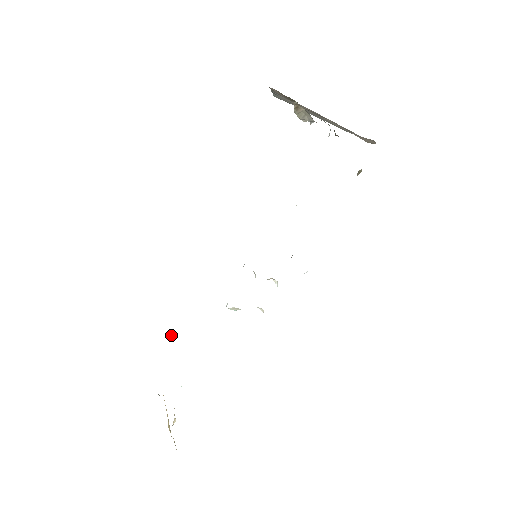
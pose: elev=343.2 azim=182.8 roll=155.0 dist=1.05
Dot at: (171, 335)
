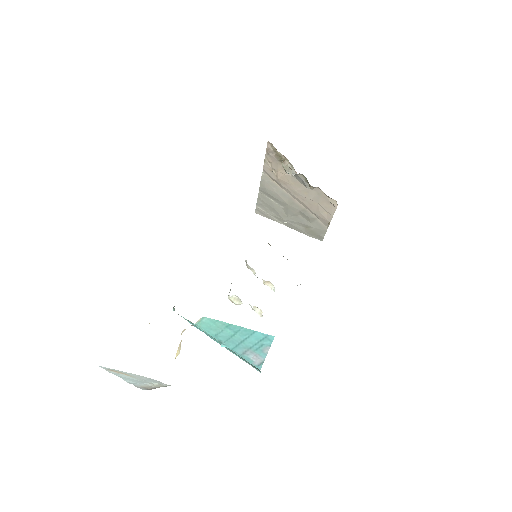
Dot at: occluded
